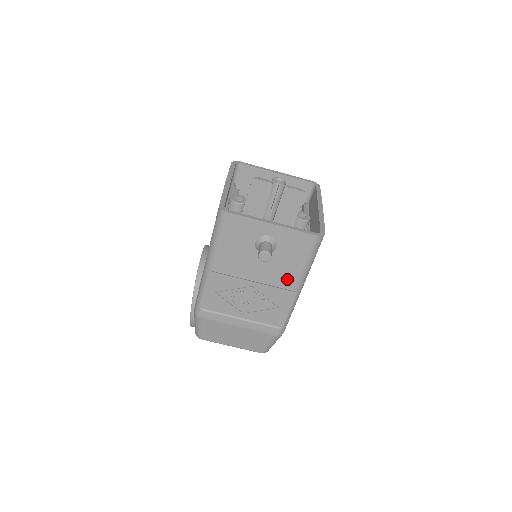
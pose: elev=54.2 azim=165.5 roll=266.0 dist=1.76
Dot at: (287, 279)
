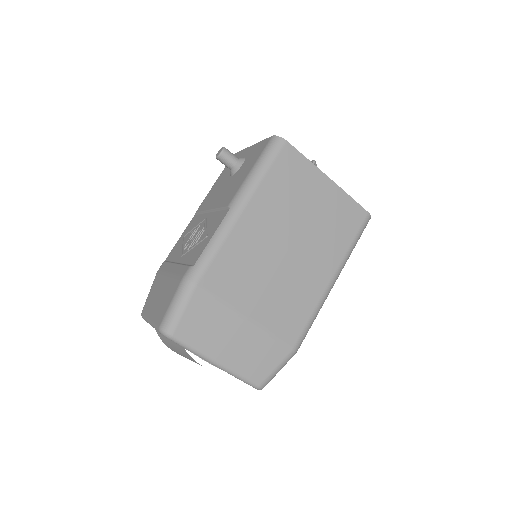
Dot at: (231, 194)
